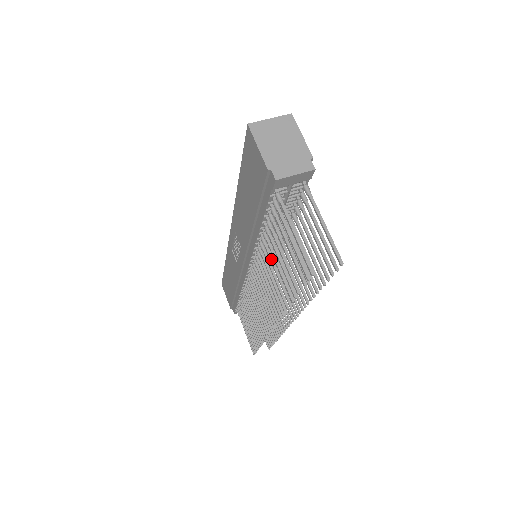
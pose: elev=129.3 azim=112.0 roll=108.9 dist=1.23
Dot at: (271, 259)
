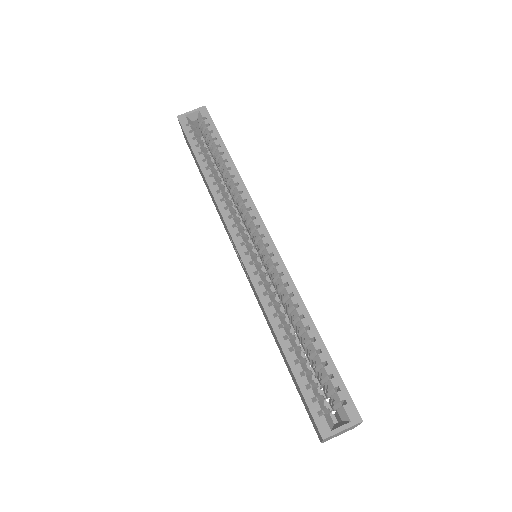
Dot at: occluded
